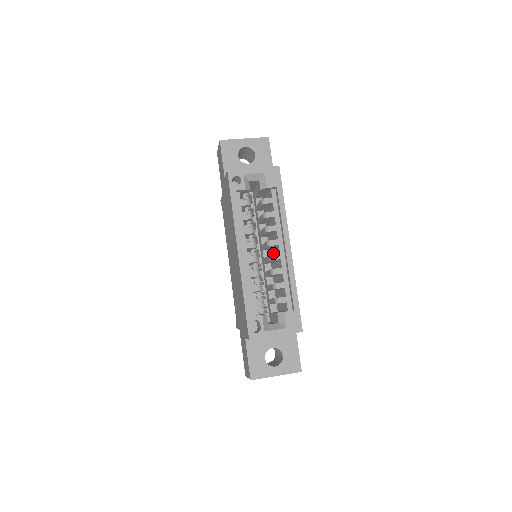
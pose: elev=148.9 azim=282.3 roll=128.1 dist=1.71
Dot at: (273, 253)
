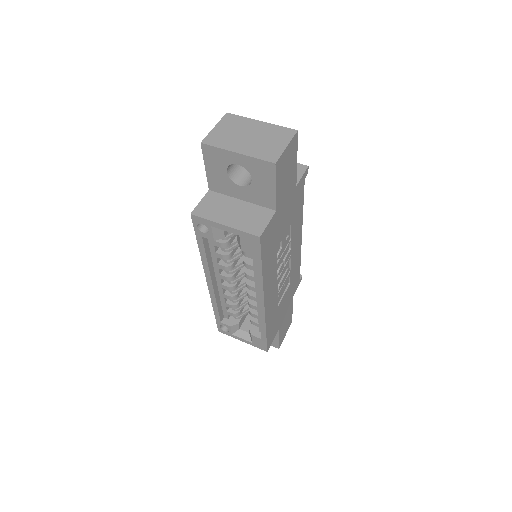
Dot at: occluded
